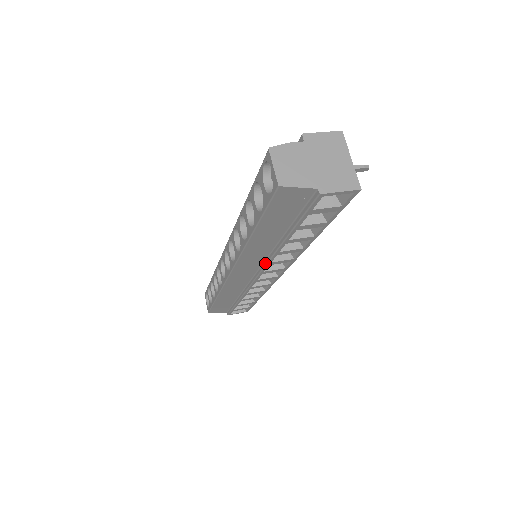
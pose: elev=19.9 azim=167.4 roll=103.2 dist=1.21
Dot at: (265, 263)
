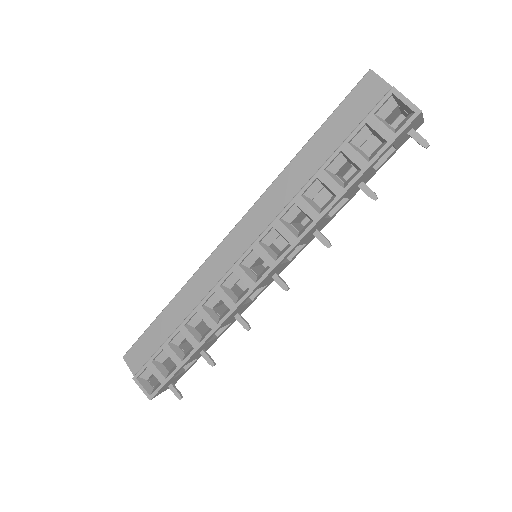
Dot at: (273, 221)
